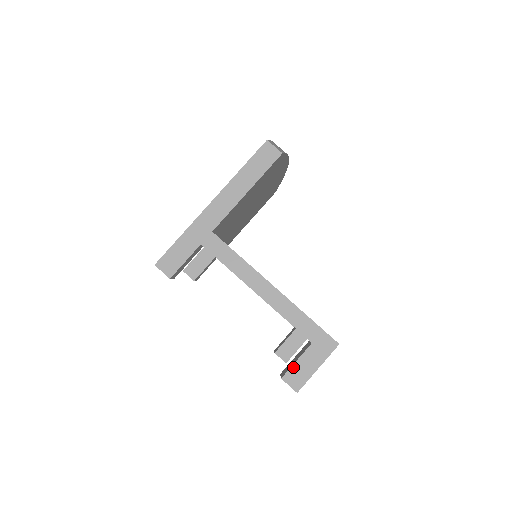
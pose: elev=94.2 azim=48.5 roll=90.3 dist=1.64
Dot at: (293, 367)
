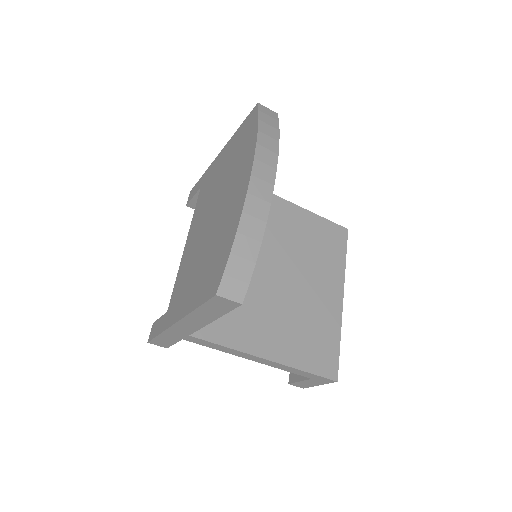
Dot at: (297, 383)
